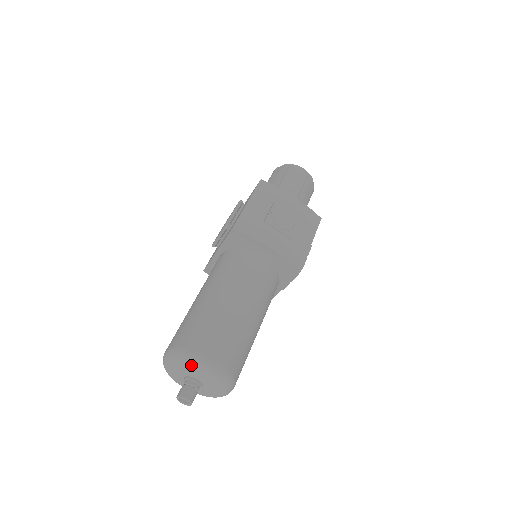
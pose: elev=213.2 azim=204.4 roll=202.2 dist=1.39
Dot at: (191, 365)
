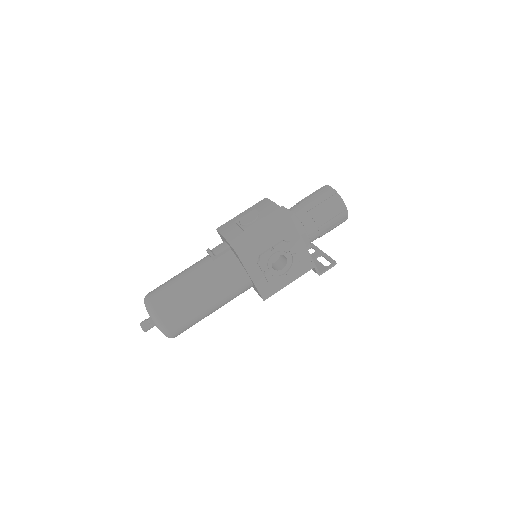
Dot at: occluded
